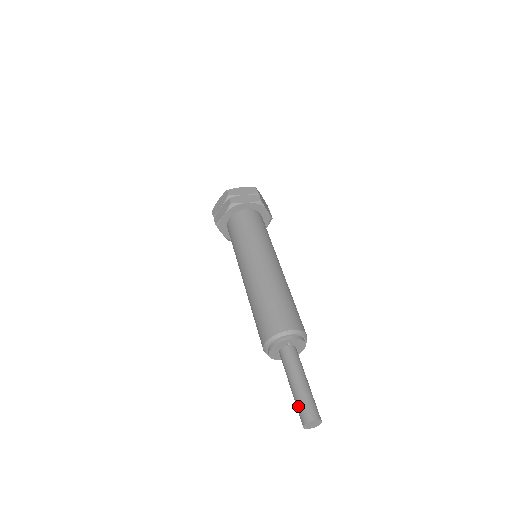
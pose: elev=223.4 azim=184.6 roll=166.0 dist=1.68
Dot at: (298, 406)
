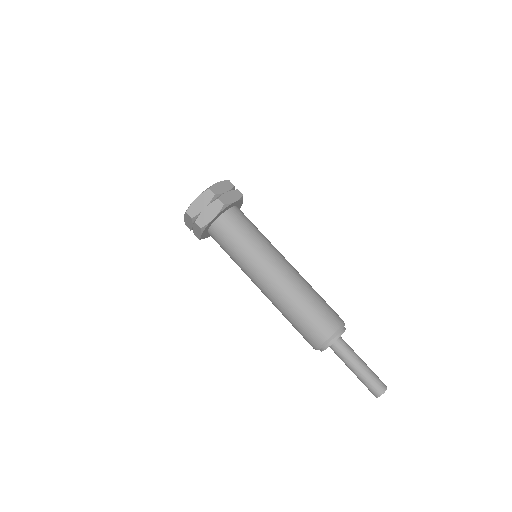
Dot at: (370, 383)
